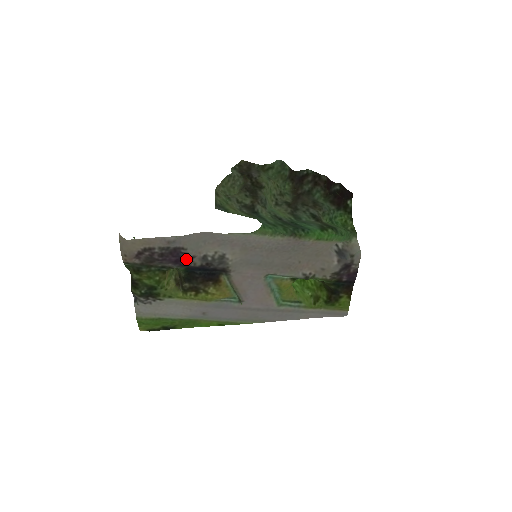
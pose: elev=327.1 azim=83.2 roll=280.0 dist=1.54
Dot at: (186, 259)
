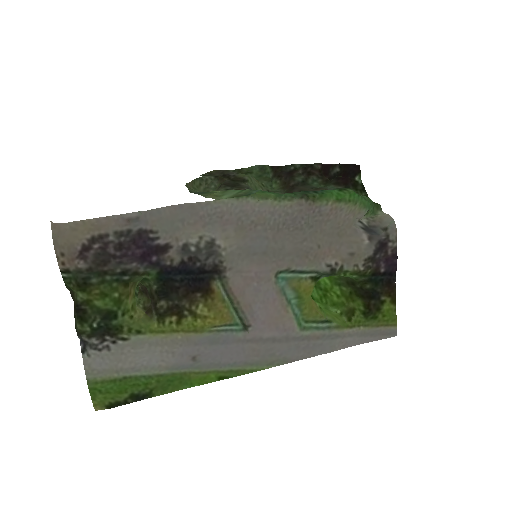
Dot at: (158, 251)
